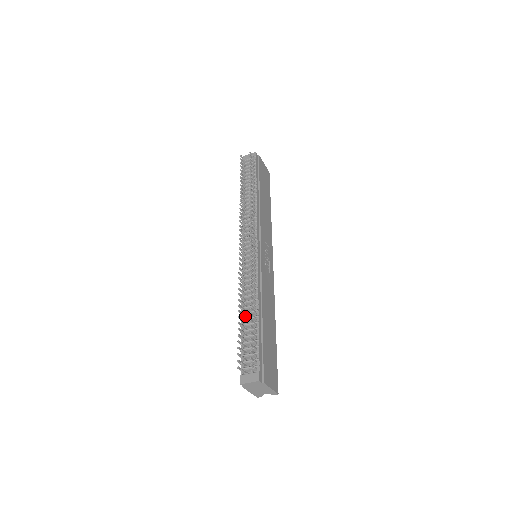
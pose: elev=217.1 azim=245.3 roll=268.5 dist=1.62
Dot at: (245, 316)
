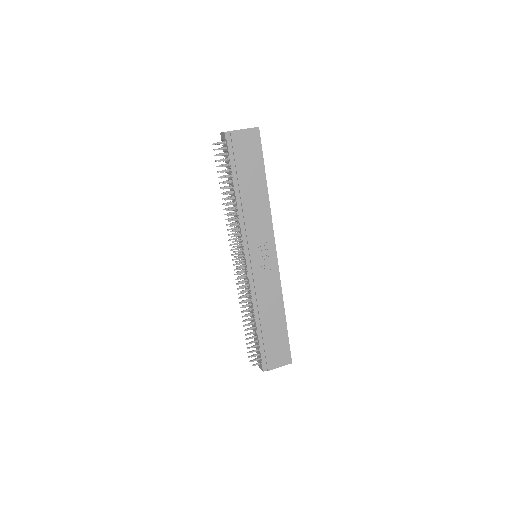
Dot at: occluded
